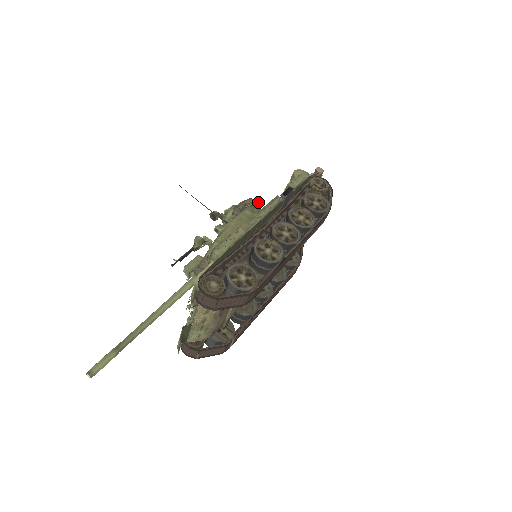
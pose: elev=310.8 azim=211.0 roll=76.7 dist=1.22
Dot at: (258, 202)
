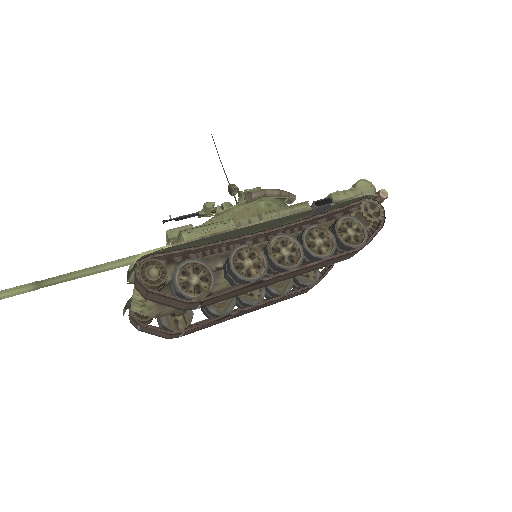
Dot at: (290, 197)
